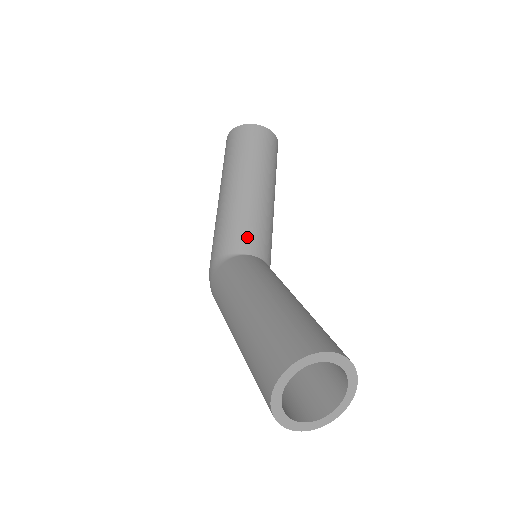
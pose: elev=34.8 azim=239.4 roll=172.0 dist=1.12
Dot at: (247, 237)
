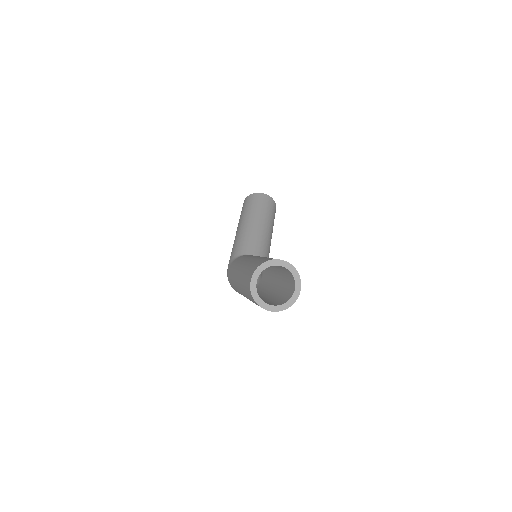
Dot at: (251, 247)
